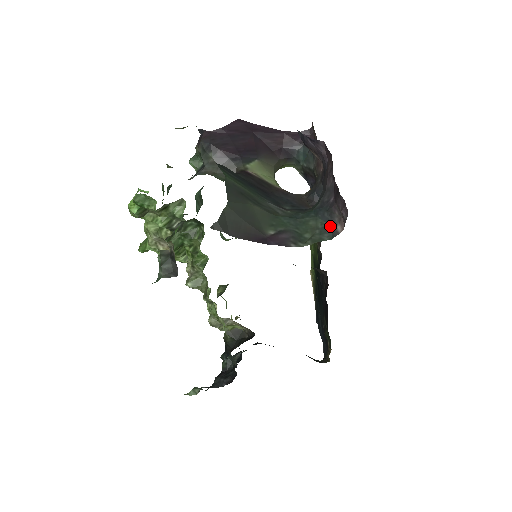
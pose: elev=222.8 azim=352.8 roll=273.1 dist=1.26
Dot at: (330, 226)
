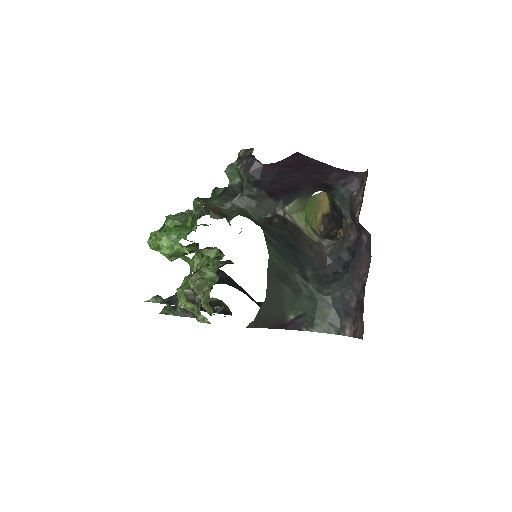
Dot at: (340, 322)
